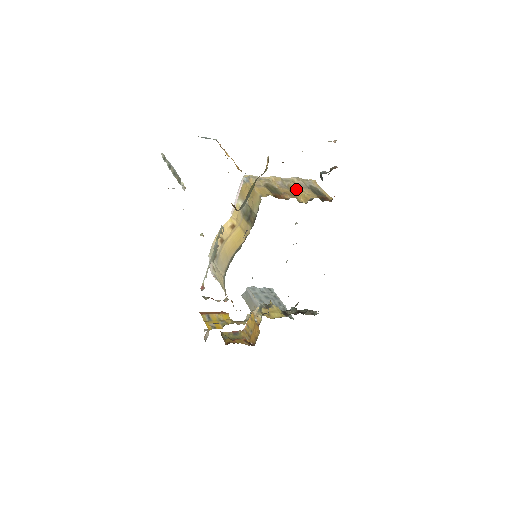
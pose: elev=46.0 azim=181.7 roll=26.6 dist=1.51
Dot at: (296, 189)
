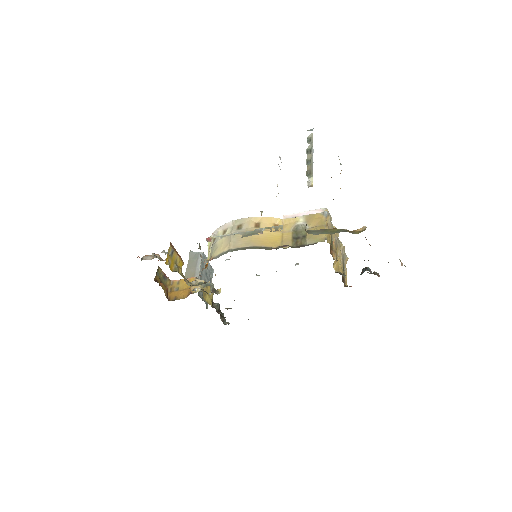
Dot at: (338, 254)
